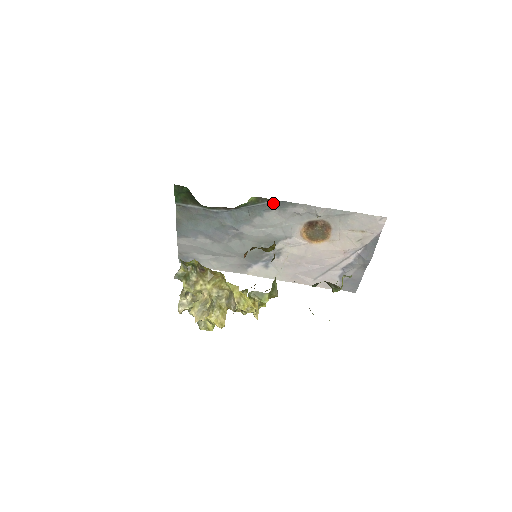
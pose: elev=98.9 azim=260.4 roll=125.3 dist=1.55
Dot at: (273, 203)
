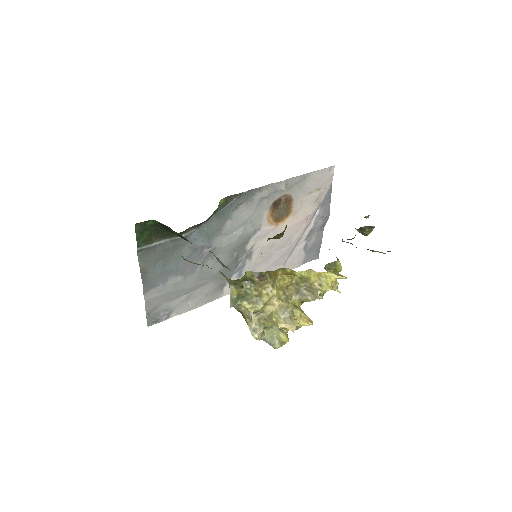
Dot at: (240, 197)
